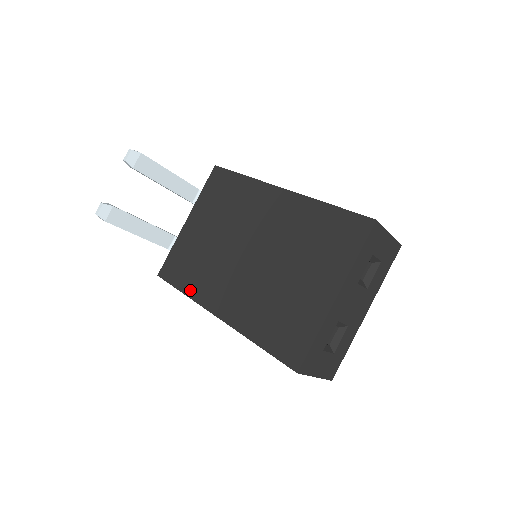
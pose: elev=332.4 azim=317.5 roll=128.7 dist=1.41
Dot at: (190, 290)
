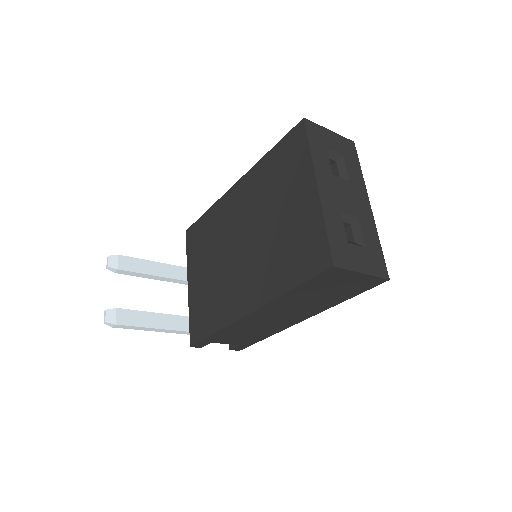
Dot at: (218, 323)
